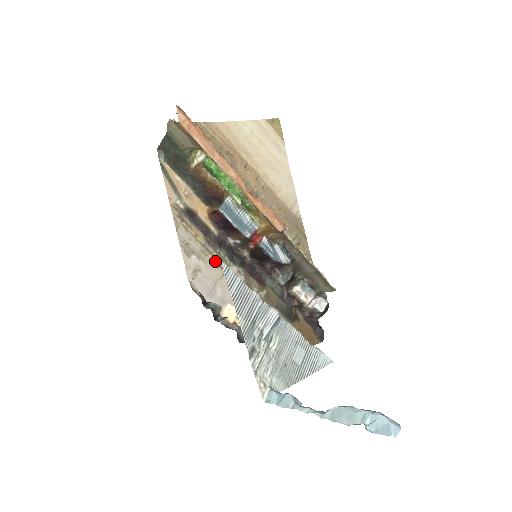
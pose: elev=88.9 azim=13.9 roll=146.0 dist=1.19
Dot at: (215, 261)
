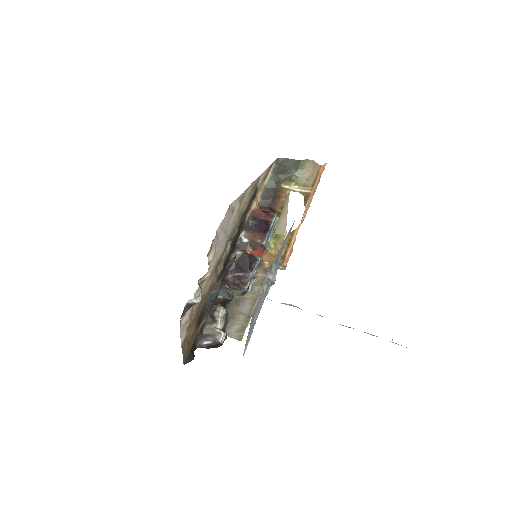
Dot at: (234, 226)
